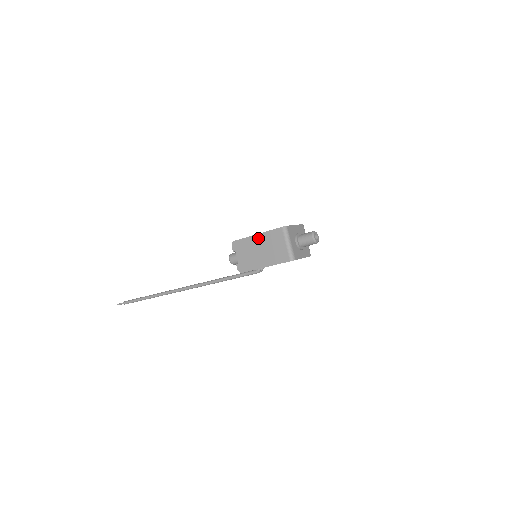
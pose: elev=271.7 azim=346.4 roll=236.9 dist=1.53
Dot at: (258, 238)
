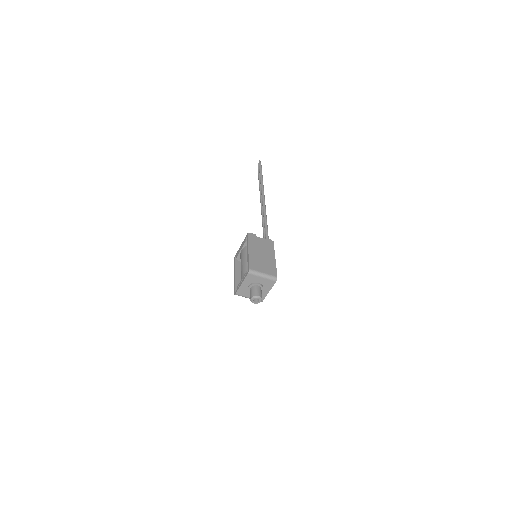
Dot at: occluded
